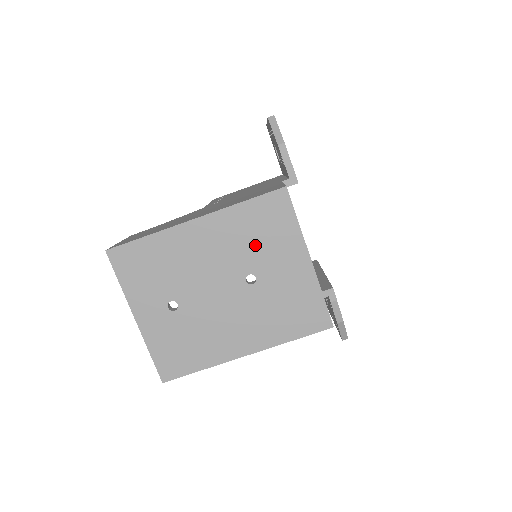
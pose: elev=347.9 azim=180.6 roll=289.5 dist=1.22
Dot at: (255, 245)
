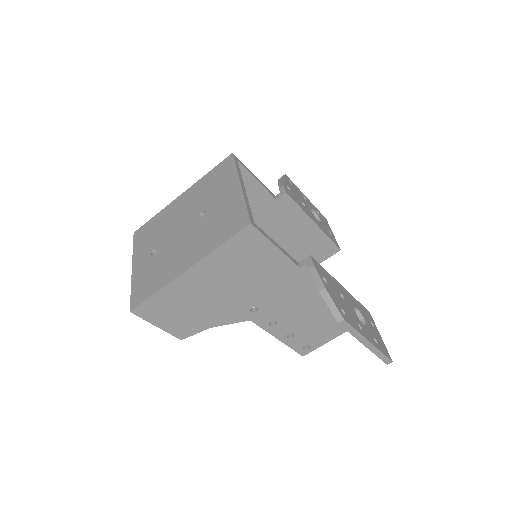
Dot at: (209, 193)
